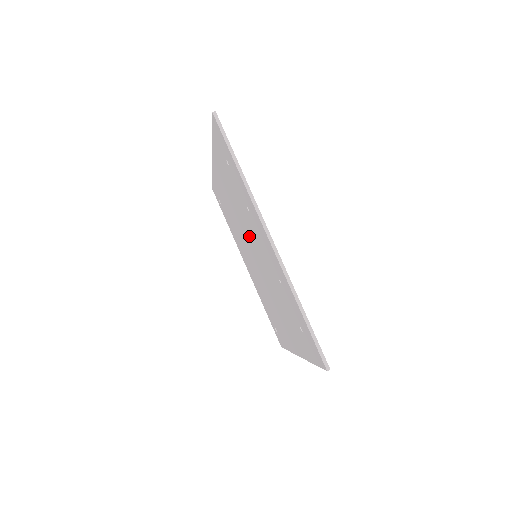
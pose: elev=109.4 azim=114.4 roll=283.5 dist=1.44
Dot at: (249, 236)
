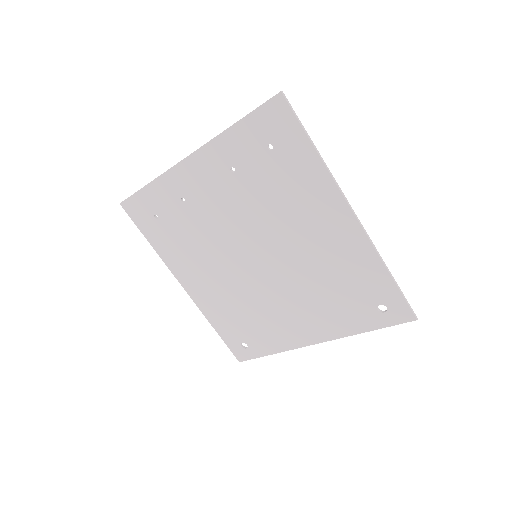
Dot at: (228, 244)
